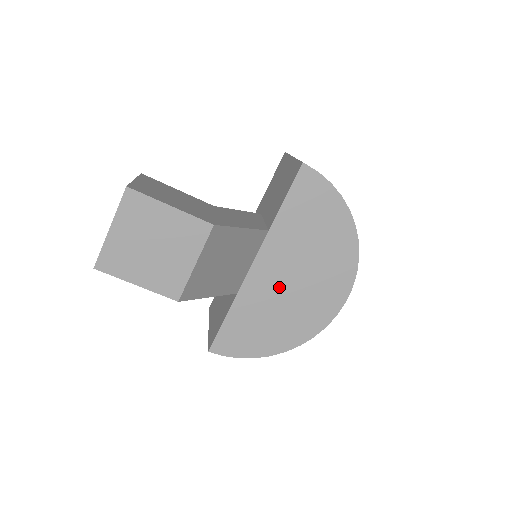
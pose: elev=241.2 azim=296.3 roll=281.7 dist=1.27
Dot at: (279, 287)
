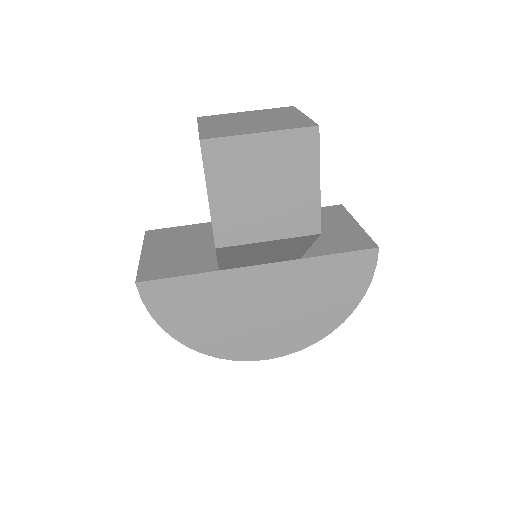
Dot at: (250, 301)
